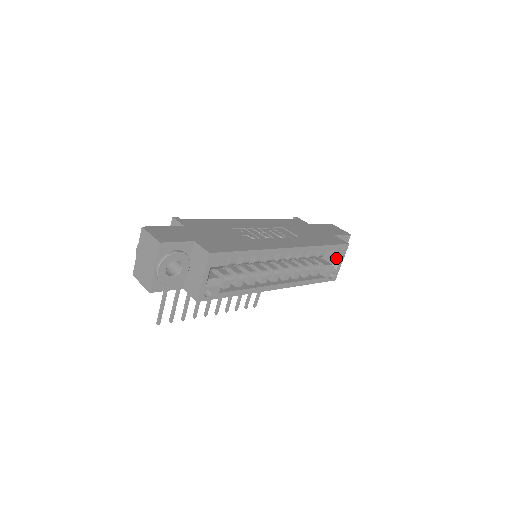
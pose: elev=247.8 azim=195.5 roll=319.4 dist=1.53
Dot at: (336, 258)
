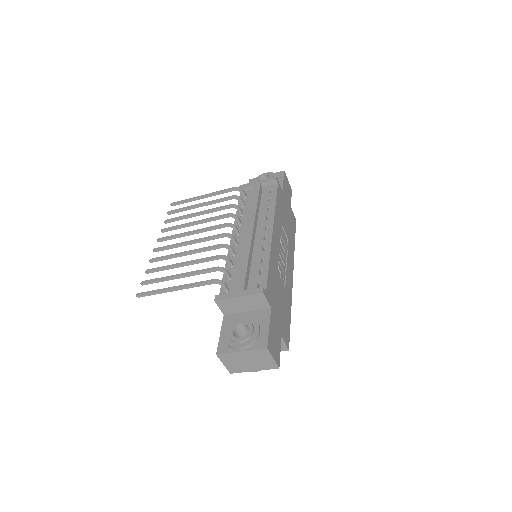
Dot at: occluded
